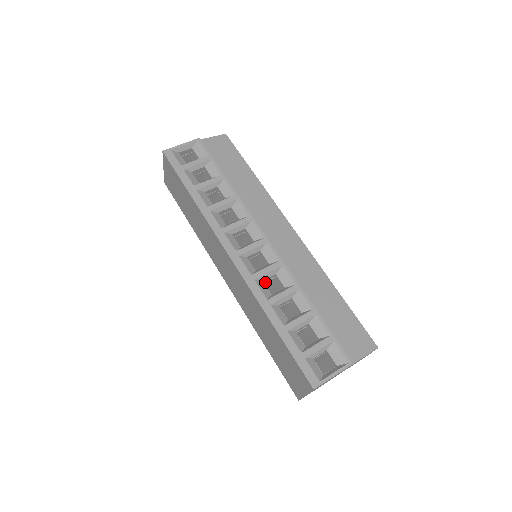
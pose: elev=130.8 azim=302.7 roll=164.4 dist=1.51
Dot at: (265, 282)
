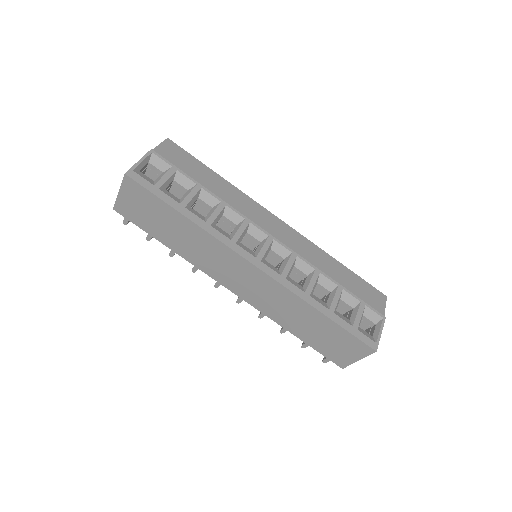
Dot at: occluded
